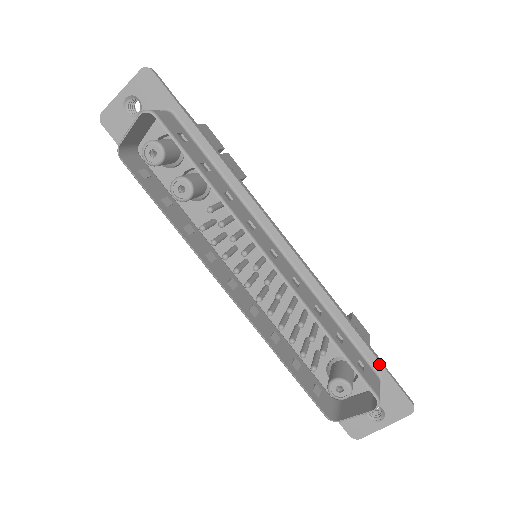
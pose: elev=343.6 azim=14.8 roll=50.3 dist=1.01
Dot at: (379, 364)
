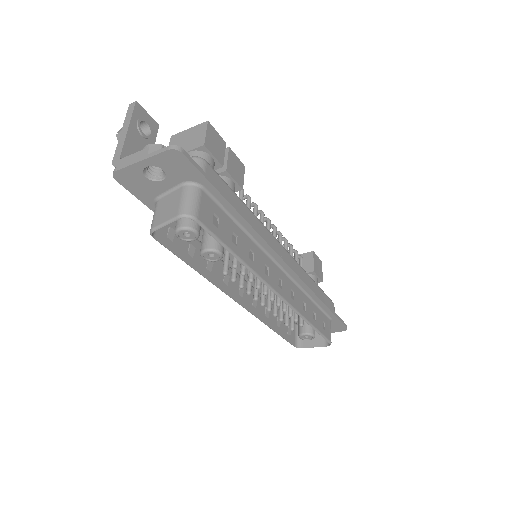
Dot at: (333, 315)
